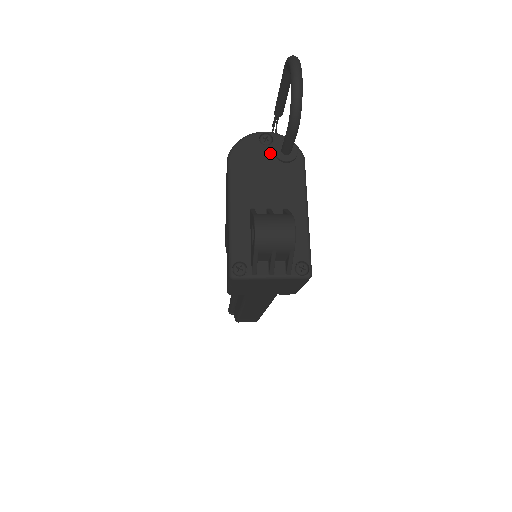
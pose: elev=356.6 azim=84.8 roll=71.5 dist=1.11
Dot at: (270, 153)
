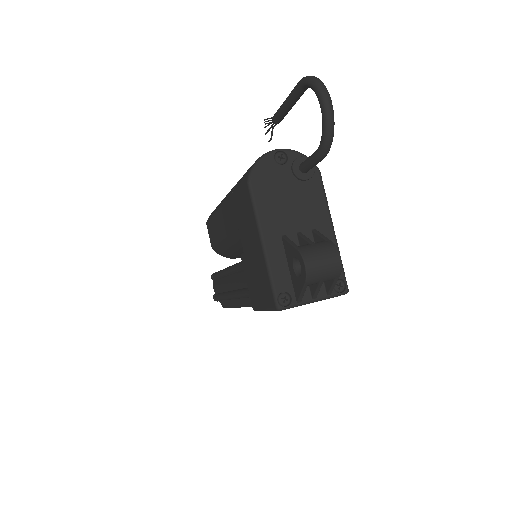
Dot at: (288, 173)
